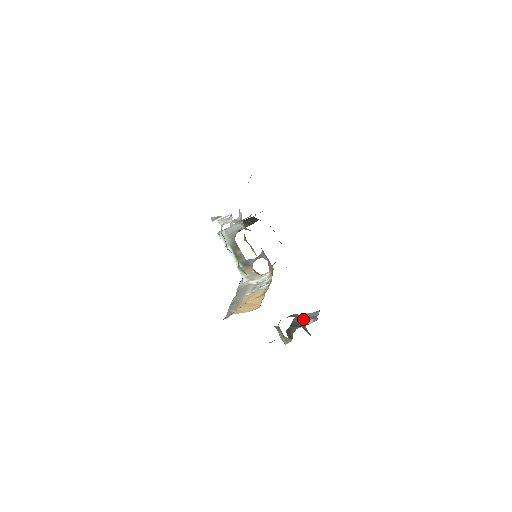
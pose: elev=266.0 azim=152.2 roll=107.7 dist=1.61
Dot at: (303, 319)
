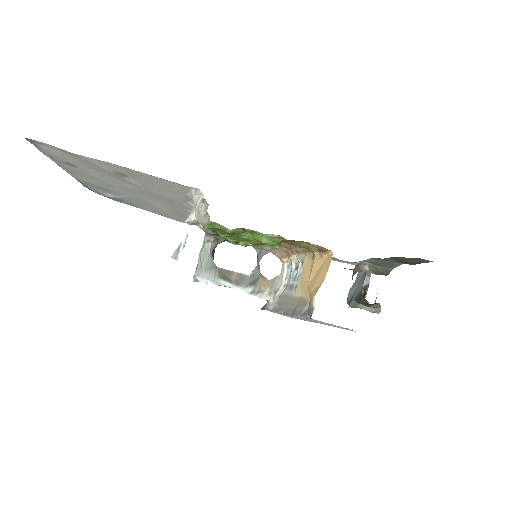
Dot at: (357, 289)
